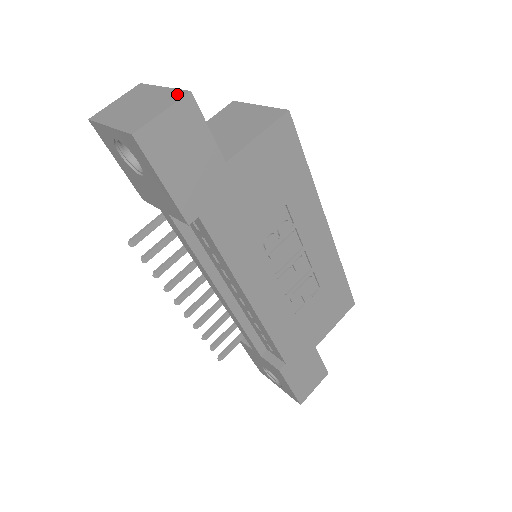
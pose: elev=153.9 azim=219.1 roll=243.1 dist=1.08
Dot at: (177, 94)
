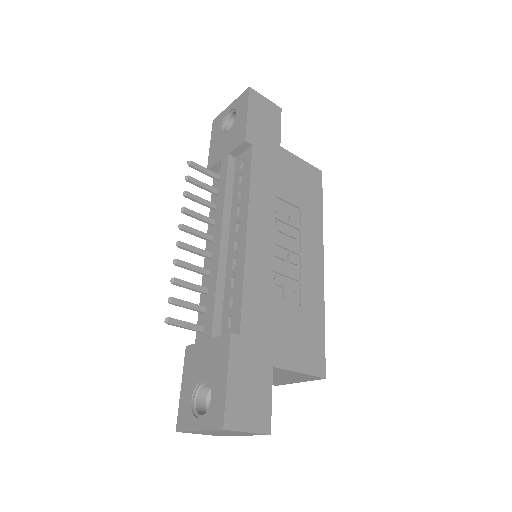
Dot at: occluded
